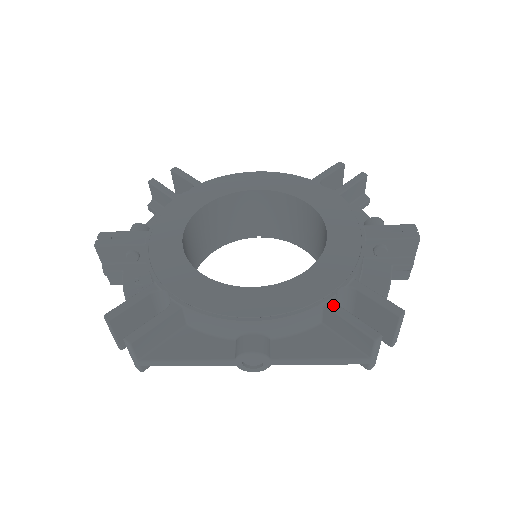
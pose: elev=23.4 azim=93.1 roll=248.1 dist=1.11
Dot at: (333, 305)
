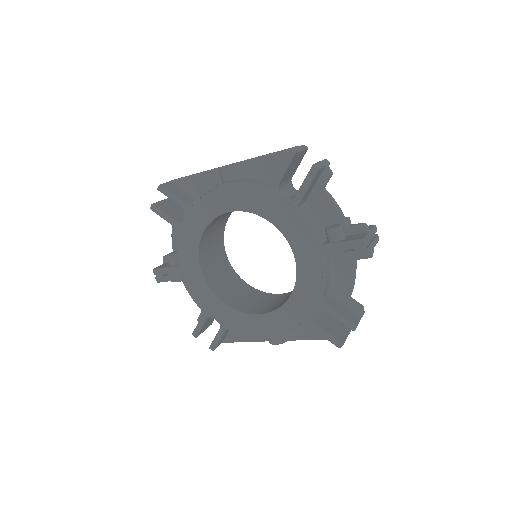
Dot at: (311, 325)
